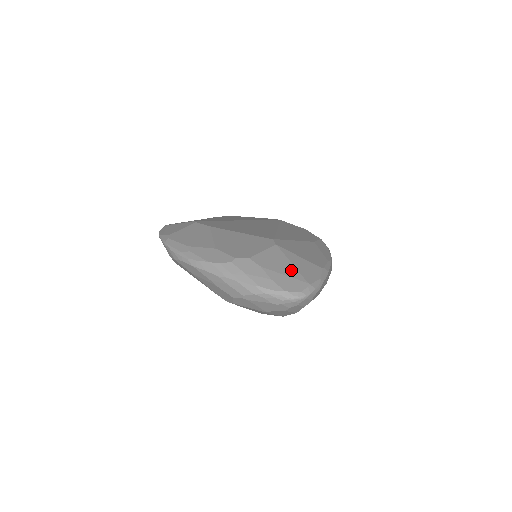
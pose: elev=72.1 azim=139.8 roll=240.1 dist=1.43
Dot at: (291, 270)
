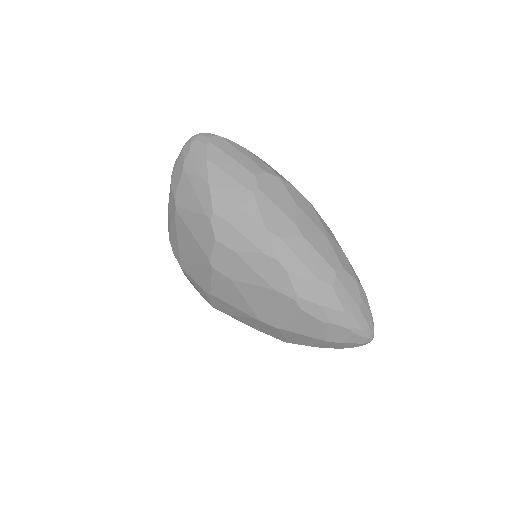
Dot at: occluded
